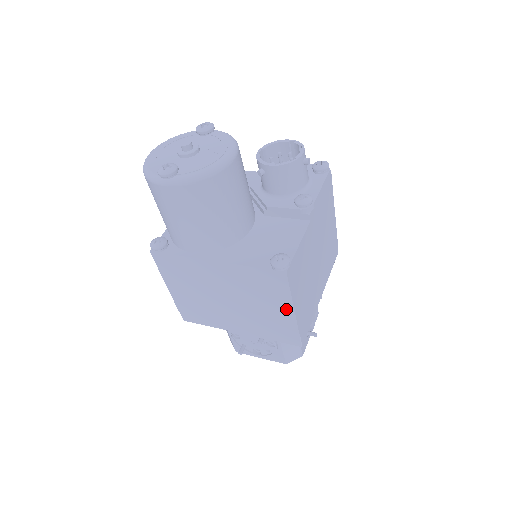
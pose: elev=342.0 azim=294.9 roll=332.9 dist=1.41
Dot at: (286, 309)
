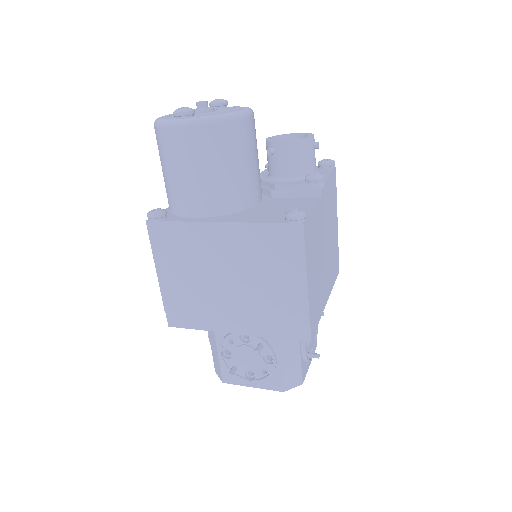
Dot at: (297, 282)
